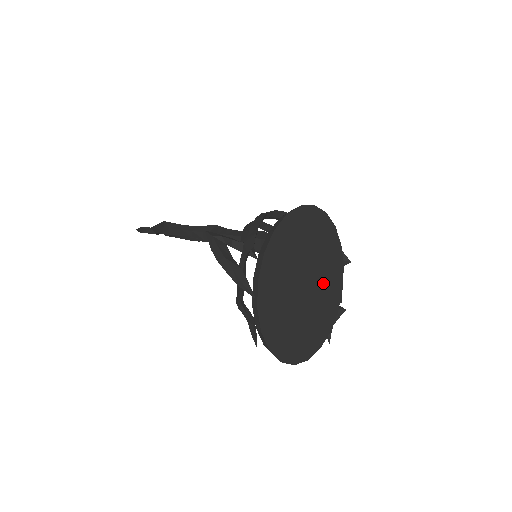
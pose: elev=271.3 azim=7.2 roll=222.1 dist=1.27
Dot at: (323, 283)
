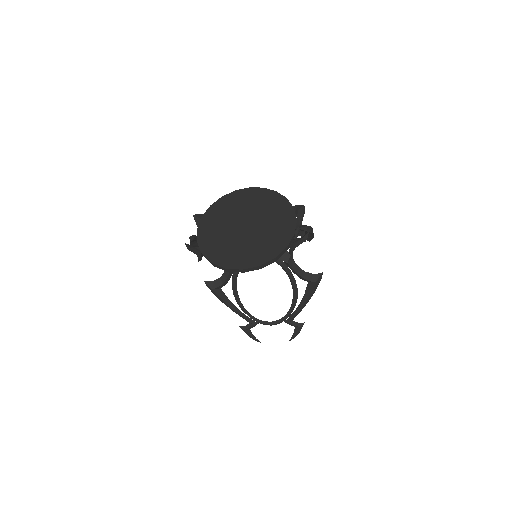
Dot at: (269, 220)
